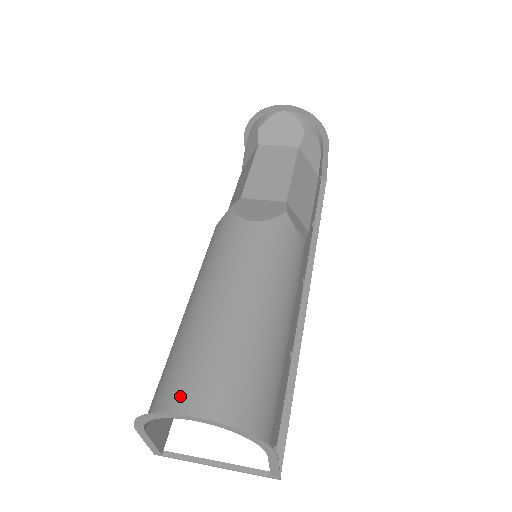
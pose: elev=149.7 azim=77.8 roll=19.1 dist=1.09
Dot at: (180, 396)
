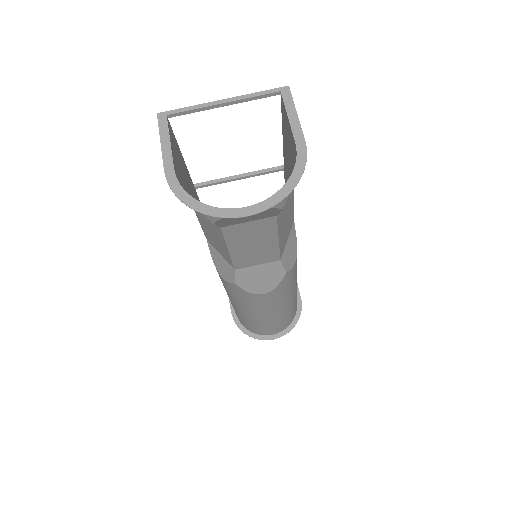
Dot at: (261, 333)
